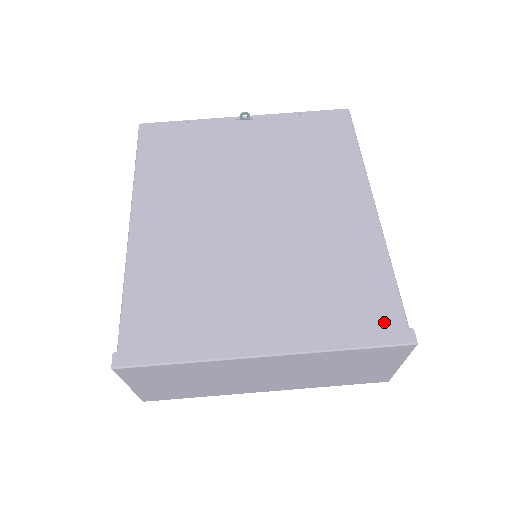
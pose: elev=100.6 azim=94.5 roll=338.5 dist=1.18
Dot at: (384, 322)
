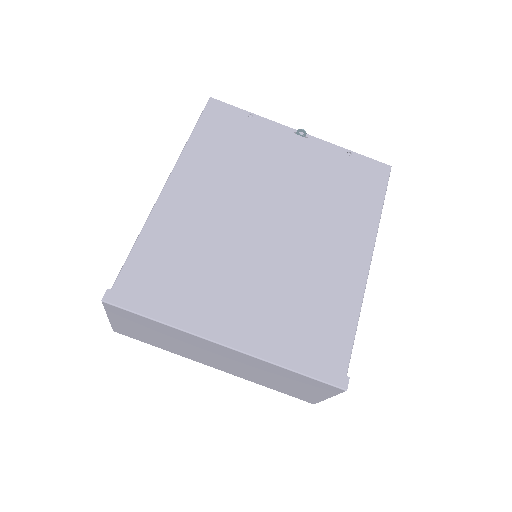
Dot at: (330, 361)
